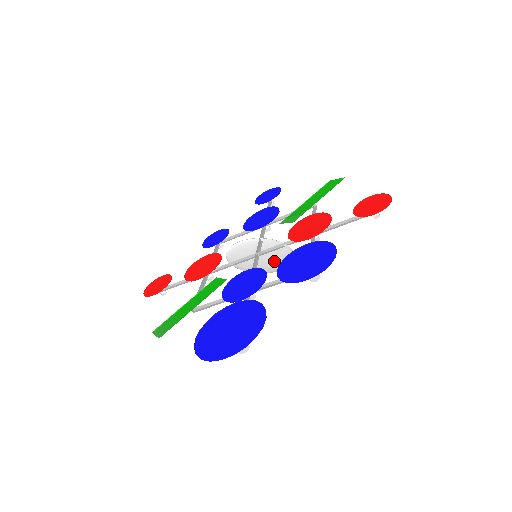
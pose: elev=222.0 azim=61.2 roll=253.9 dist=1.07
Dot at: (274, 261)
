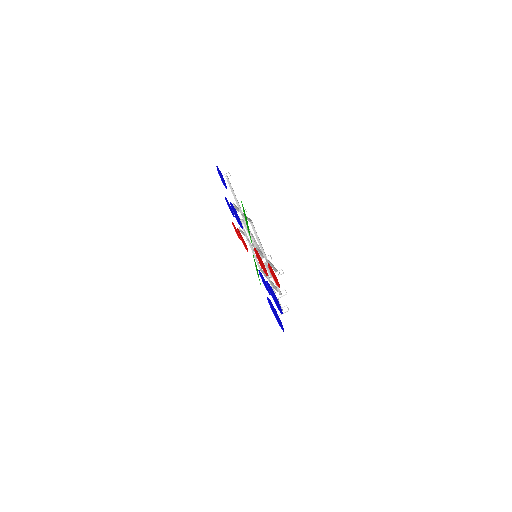
Dot at: occluded
